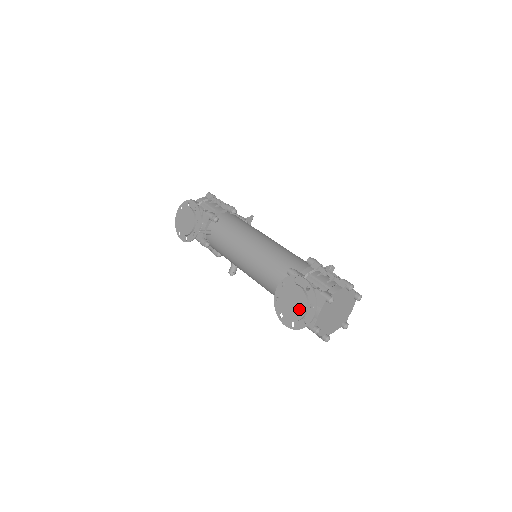
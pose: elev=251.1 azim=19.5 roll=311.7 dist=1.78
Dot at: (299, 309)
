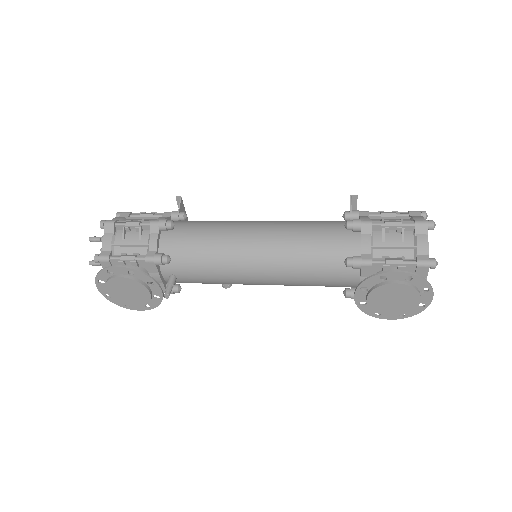
Dot at: (409, 302)
